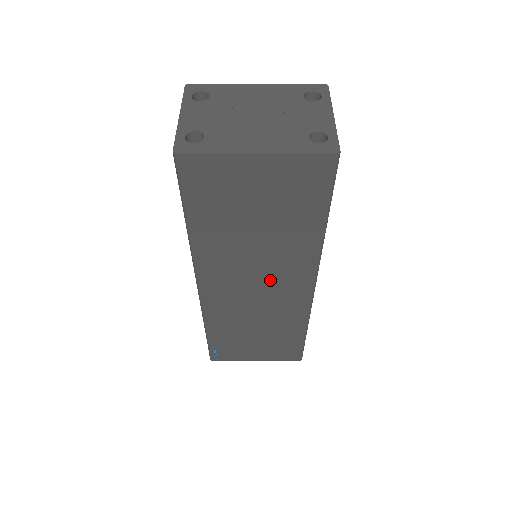
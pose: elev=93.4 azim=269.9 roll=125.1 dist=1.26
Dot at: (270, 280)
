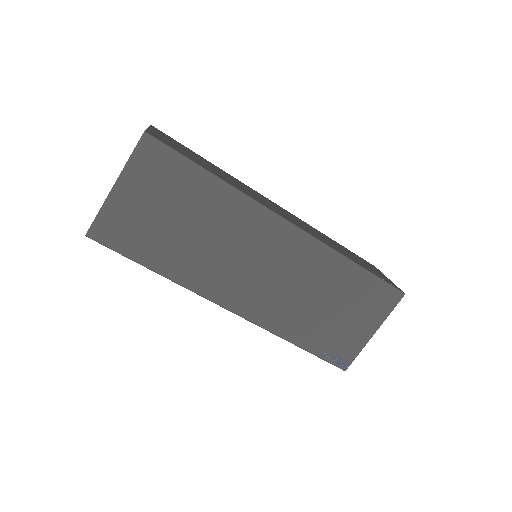
Dot at: (255, 252)
